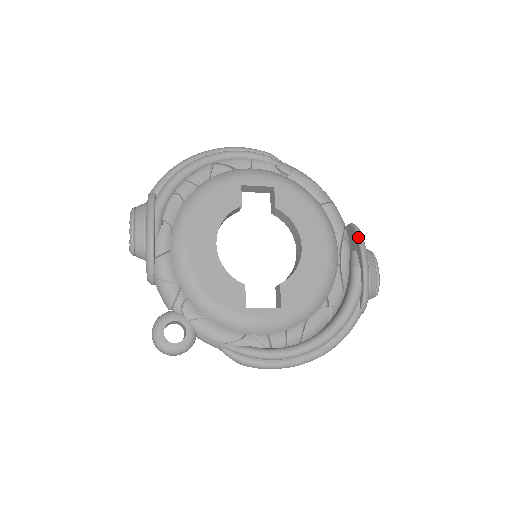
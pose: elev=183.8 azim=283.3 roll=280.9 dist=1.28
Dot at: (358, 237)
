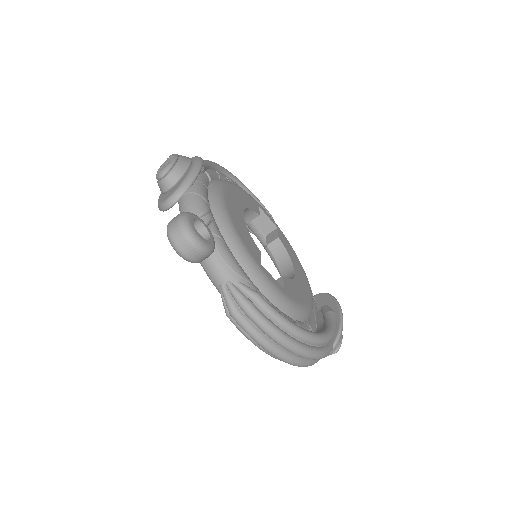
Dot at: occluded
